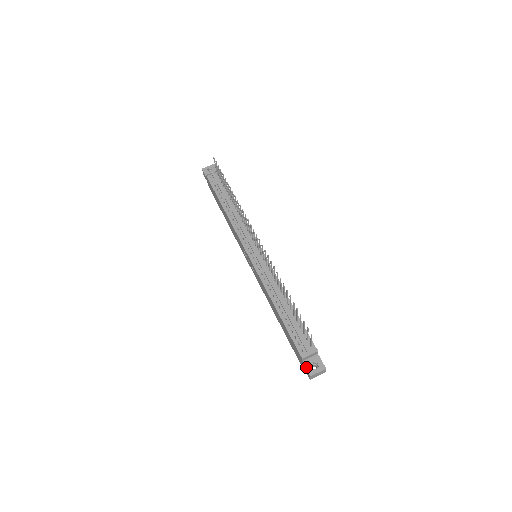
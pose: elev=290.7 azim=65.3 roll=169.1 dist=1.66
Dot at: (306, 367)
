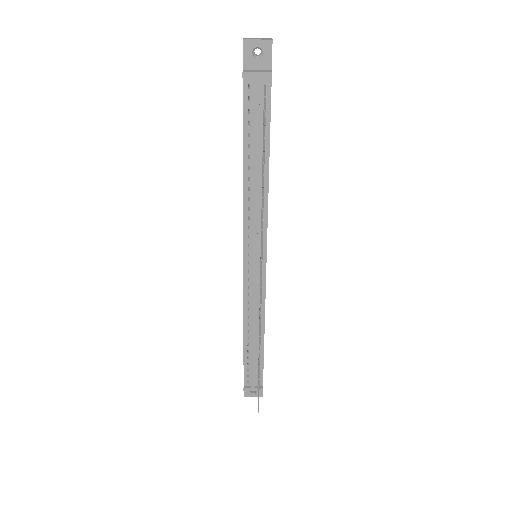
Dot at: occluded
